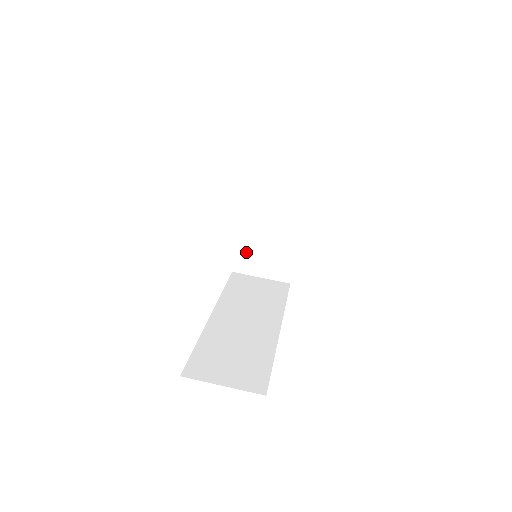
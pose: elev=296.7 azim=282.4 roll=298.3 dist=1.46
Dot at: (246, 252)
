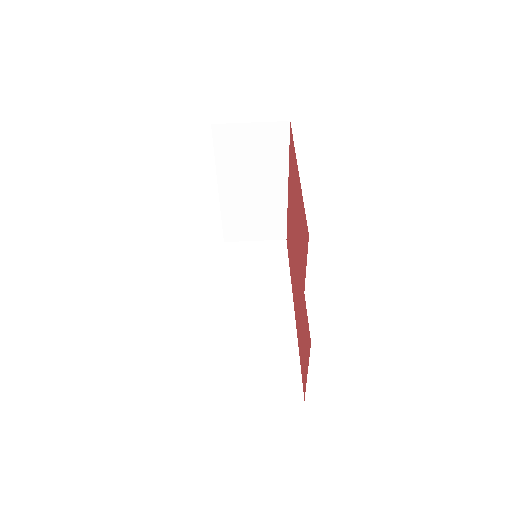
Dot at: (234, 222)
